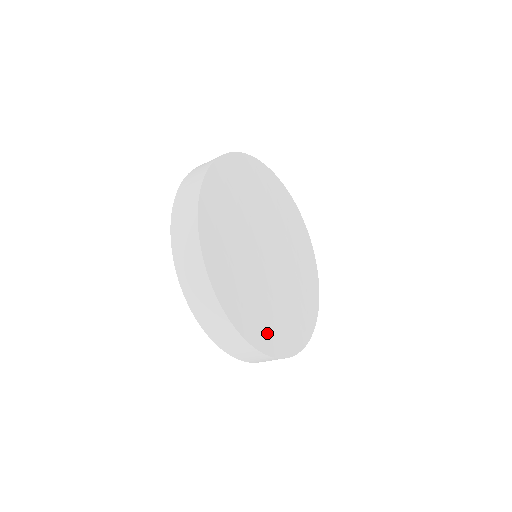
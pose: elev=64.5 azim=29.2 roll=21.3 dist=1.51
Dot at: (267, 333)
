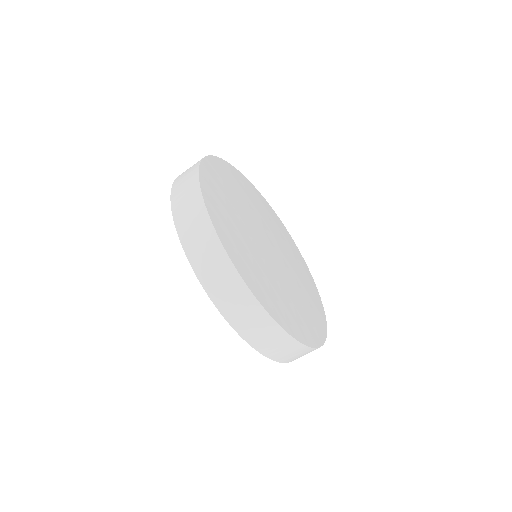
Dot at: (317, 319)
